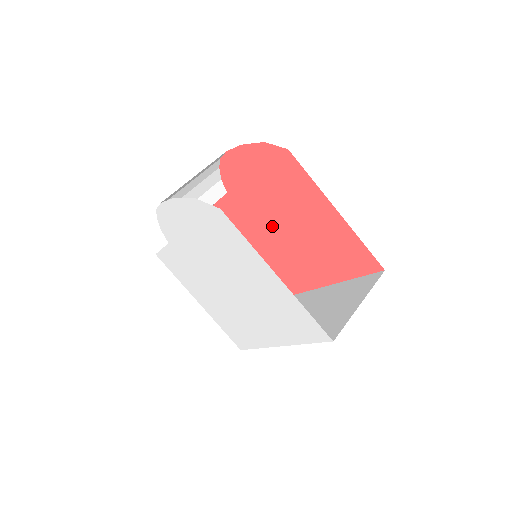
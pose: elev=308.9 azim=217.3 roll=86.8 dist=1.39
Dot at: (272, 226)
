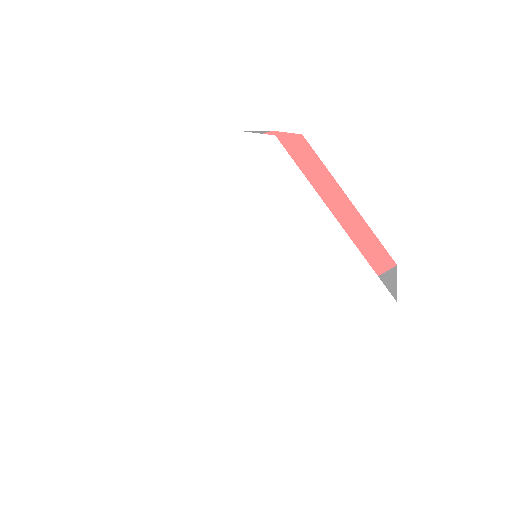
Dot at: occluded
